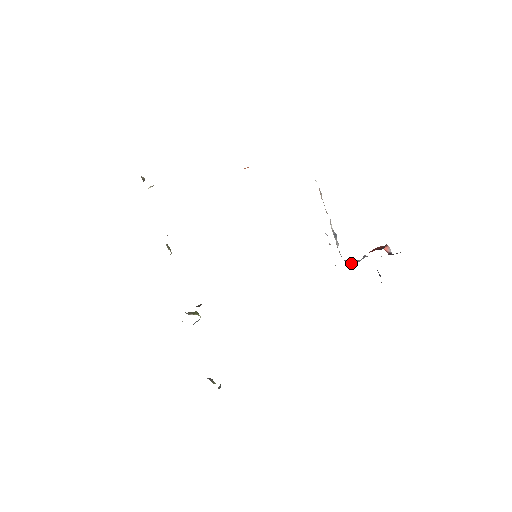
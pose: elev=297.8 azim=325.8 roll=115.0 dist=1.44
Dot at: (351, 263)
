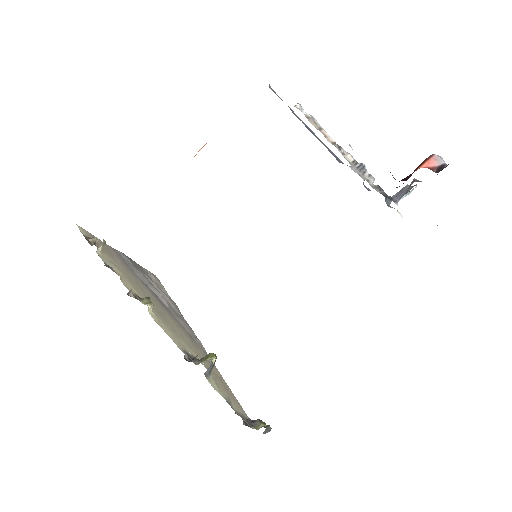
Dot at: (402, 197)
